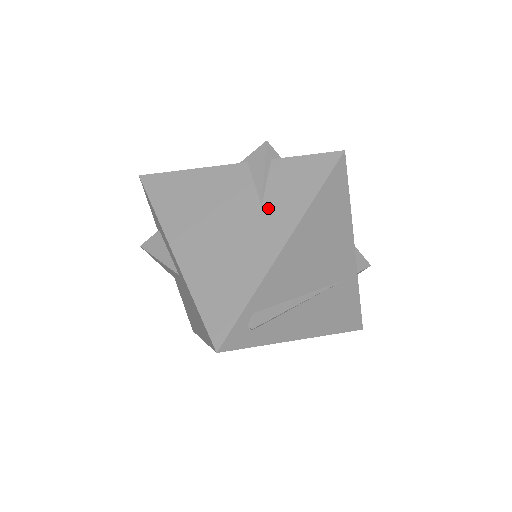
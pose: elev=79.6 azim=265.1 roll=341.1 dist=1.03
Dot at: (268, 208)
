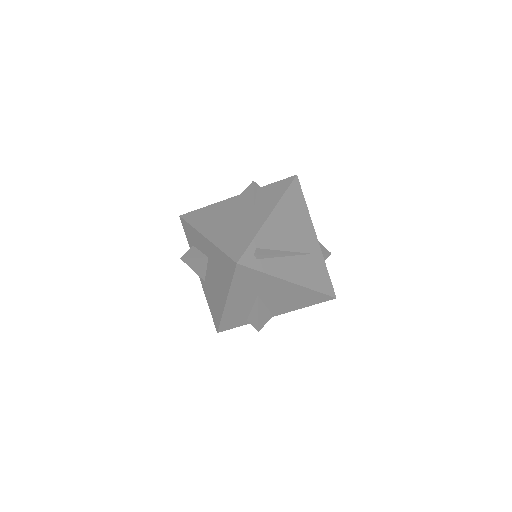
Dot at: (258, 205)
